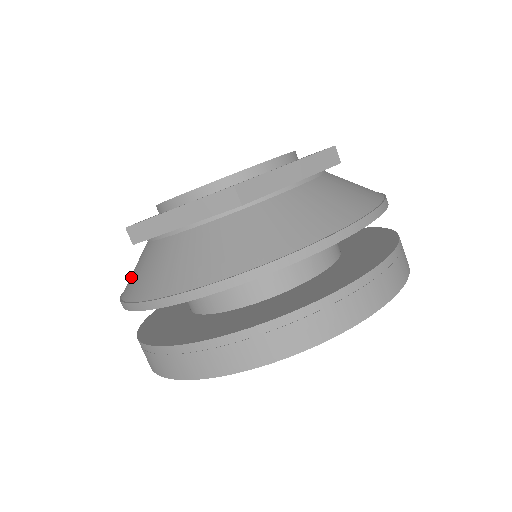
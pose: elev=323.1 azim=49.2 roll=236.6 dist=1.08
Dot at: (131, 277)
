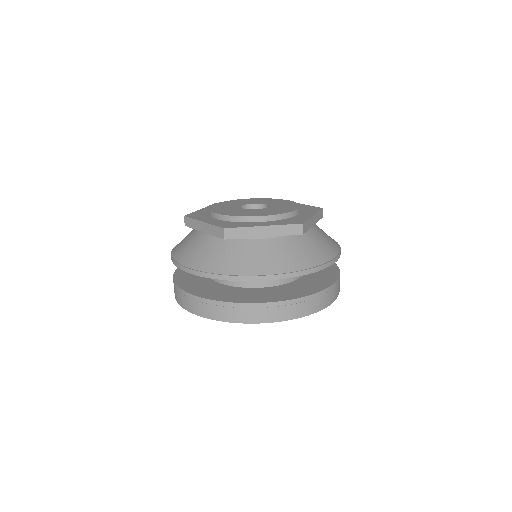
Dot at: occluded
